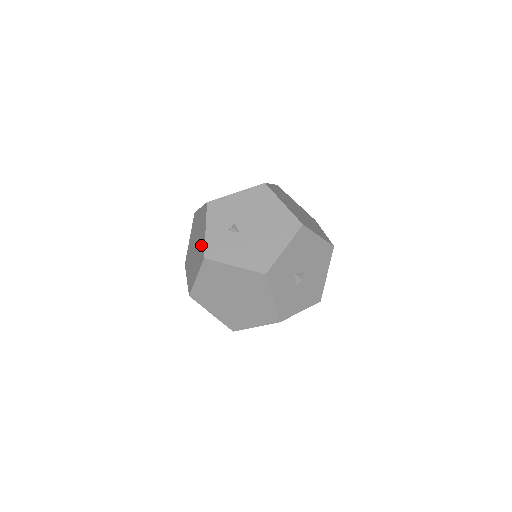
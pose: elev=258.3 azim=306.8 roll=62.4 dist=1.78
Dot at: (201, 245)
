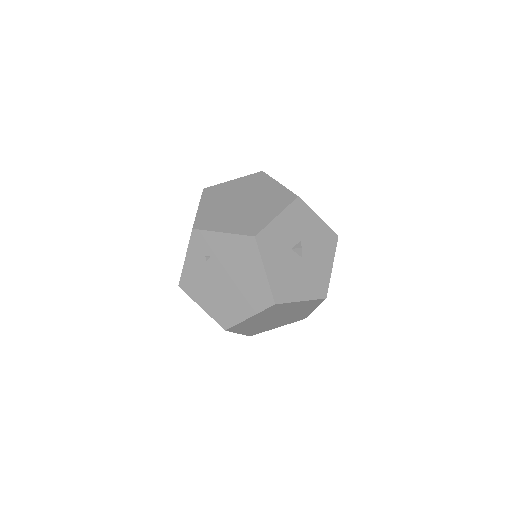
Dot at: occluded
